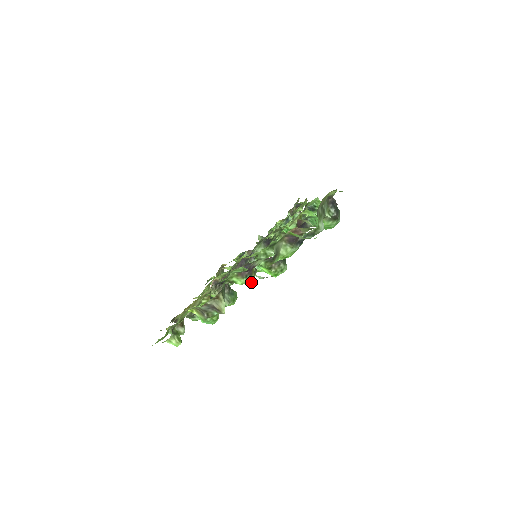
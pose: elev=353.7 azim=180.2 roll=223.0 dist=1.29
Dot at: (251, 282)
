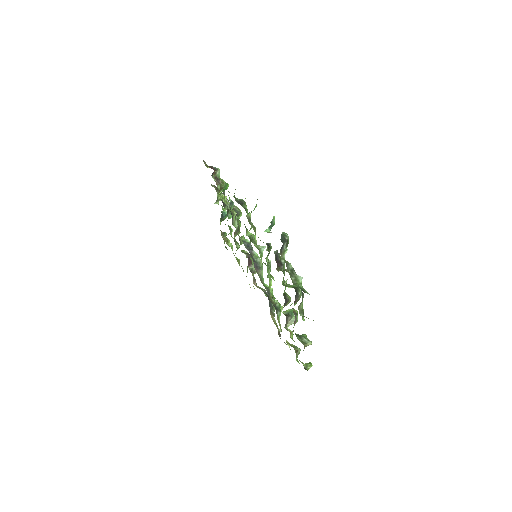
Dot at: occluded
